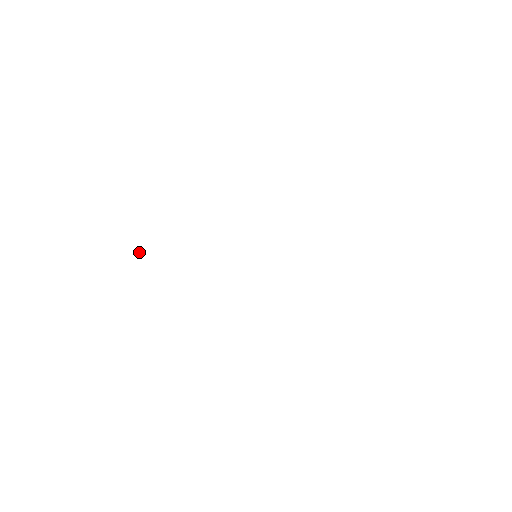
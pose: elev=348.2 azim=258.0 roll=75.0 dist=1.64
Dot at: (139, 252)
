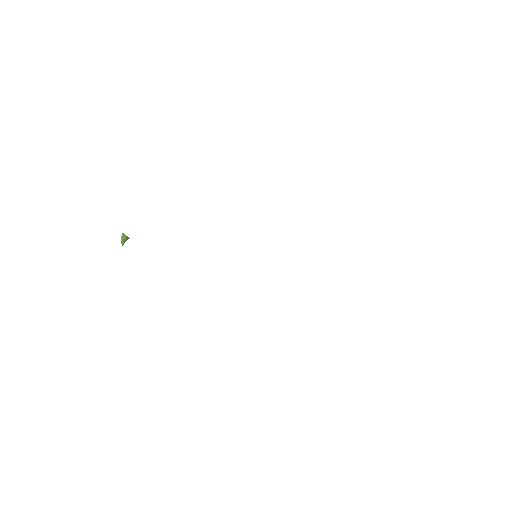
Dot at: (126, 239)
